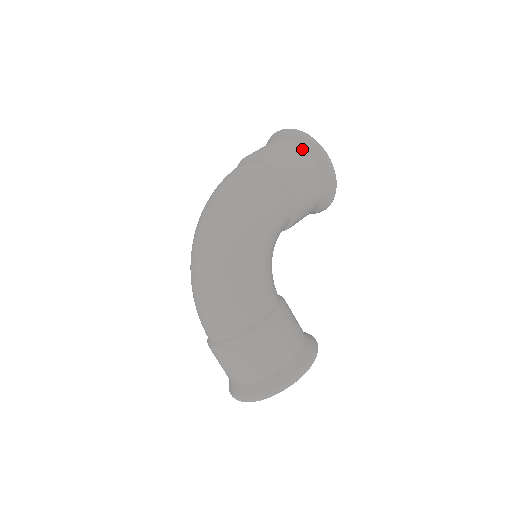
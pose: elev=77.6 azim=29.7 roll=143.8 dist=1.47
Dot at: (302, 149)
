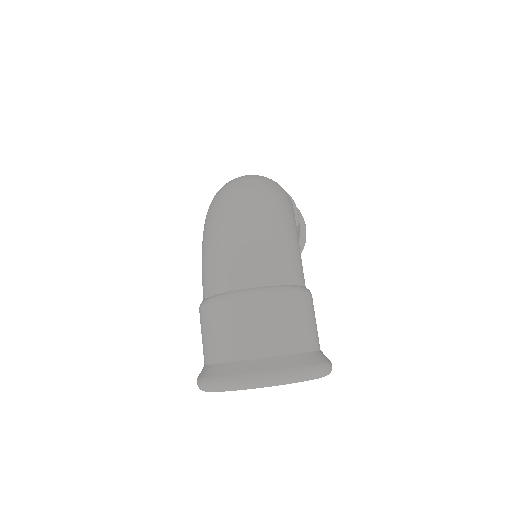
Dot at: occluded
